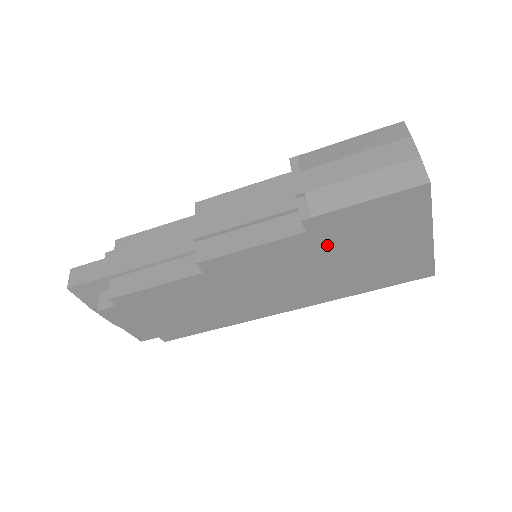
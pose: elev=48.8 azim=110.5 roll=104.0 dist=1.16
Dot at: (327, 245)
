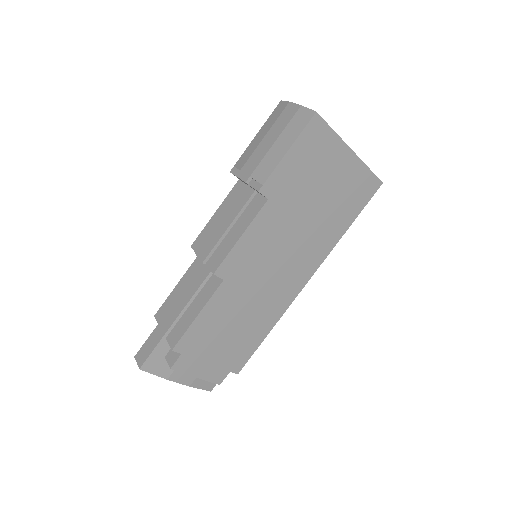
Dot at: (290, 202)
